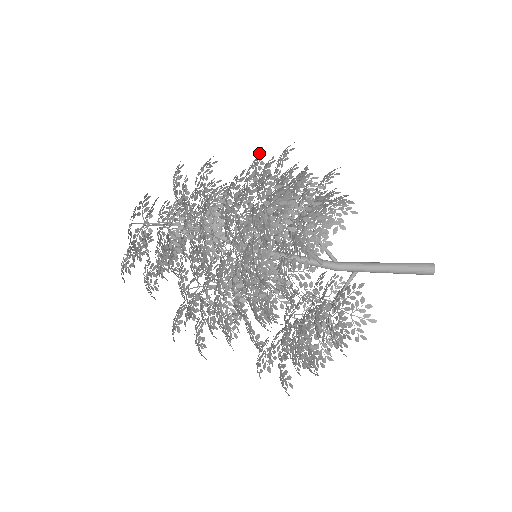
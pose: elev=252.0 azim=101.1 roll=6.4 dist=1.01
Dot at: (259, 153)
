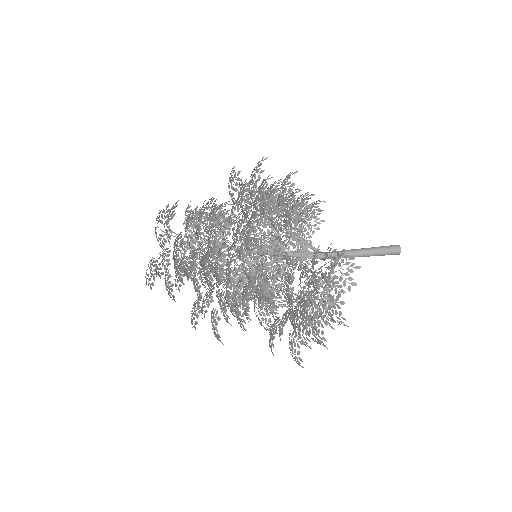
Dot at: (248, 198)
